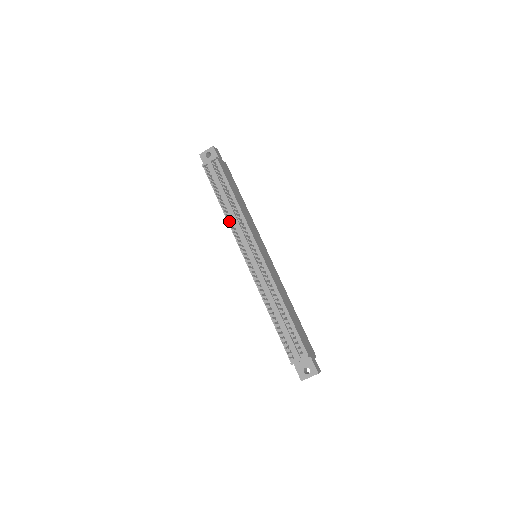
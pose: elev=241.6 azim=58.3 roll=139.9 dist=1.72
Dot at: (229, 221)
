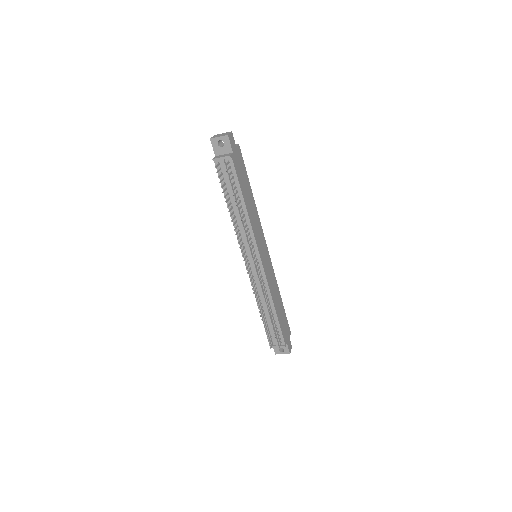
Dot at: (235, 225)
